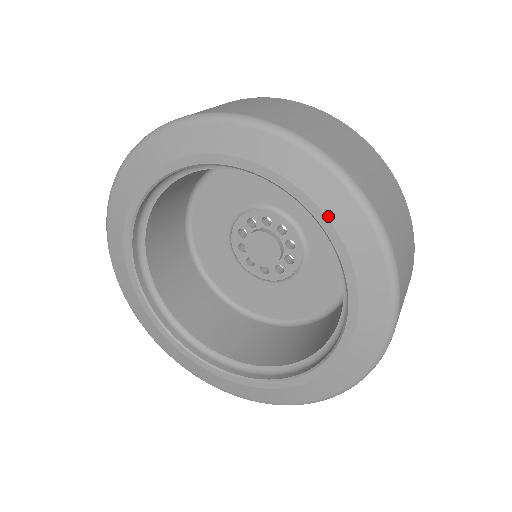
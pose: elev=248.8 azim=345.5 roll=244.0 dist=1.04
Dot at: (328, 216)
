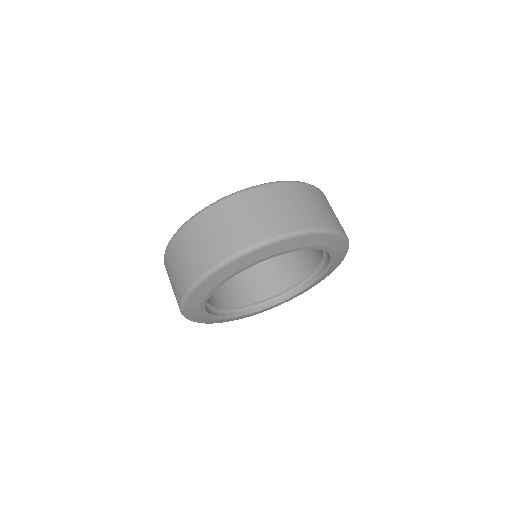
Dot at: (315, 246)
